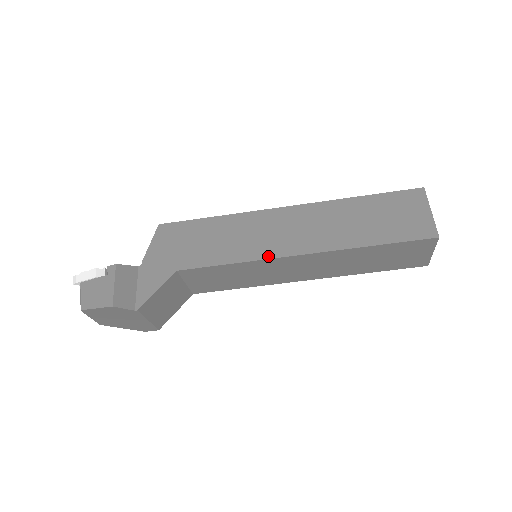
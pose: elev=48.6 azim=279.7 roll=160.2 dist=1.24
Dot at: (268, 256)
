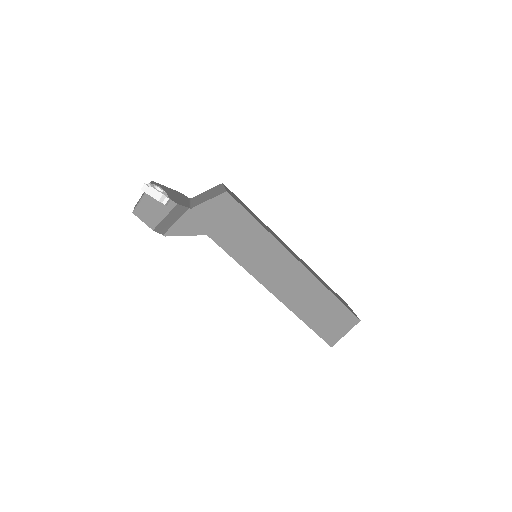
Dot at: (258, 278)
